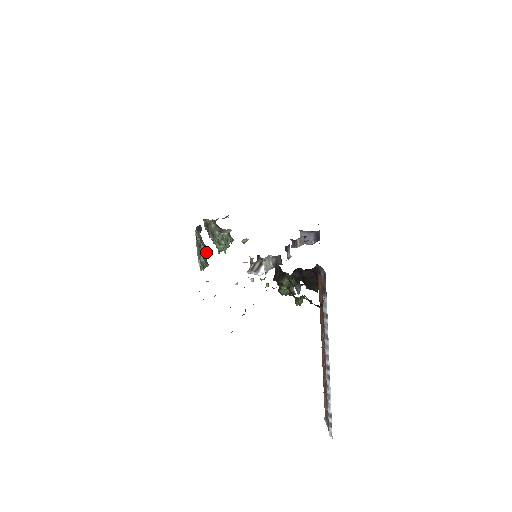
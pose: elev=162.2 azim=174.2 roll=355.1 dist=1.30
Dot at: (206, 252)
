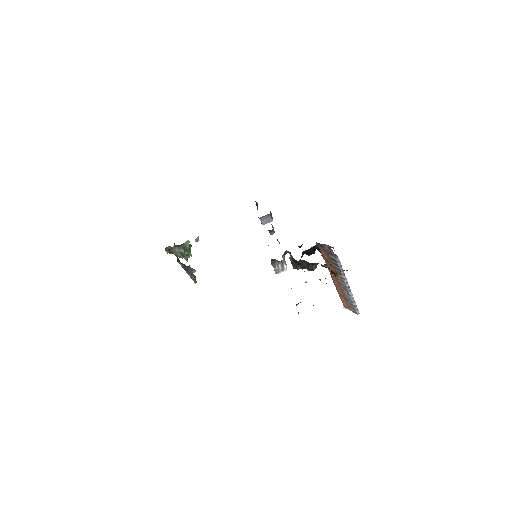
Dot at: (193, 270)
